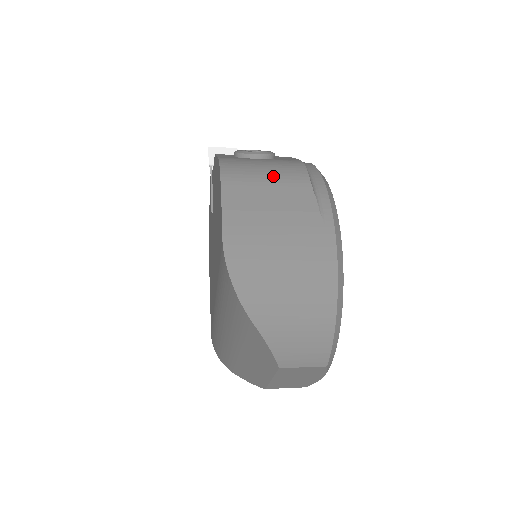
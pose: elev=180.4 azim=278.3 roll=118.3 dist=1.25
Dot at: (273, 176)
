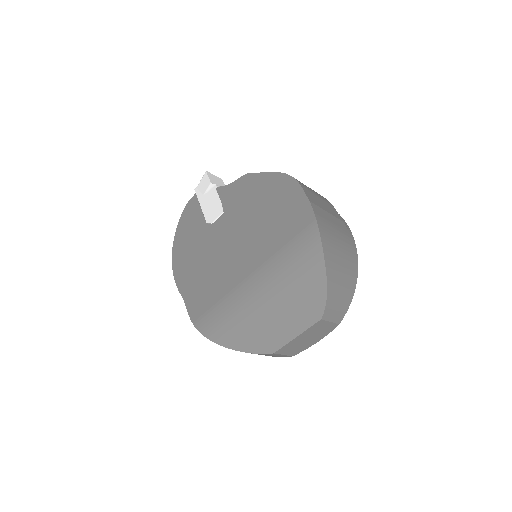
Dot at: (317, 194)
